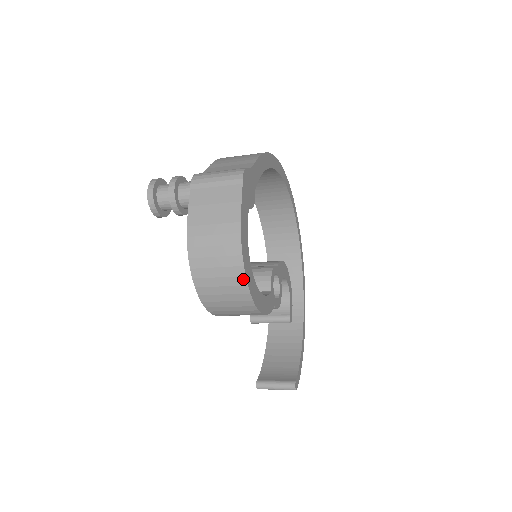
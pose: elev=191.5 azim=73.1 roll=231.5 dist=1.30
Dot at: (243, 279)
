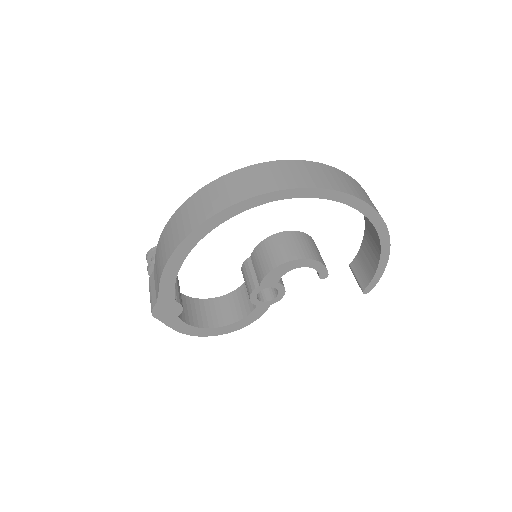
Dot at: (207, 335)
